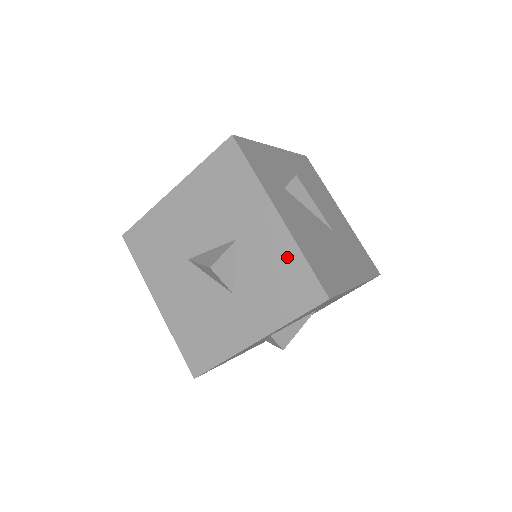
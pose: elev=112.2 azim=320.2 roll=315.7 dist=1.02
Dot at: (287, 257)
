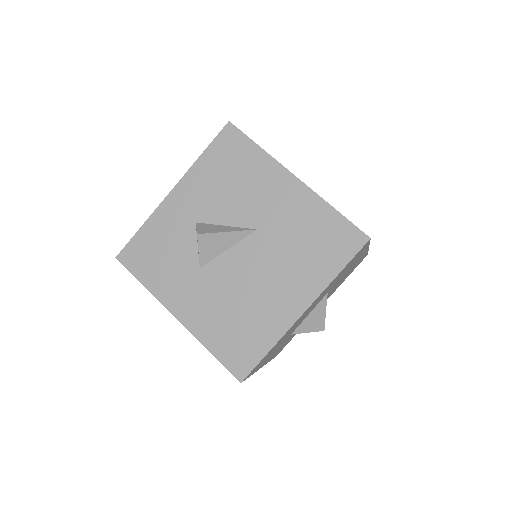
Dot at: occluded
